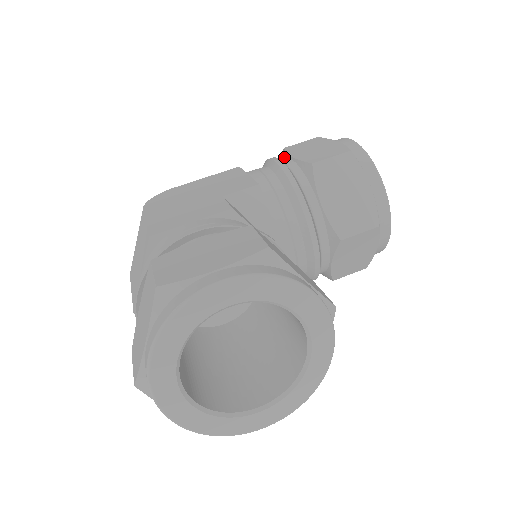
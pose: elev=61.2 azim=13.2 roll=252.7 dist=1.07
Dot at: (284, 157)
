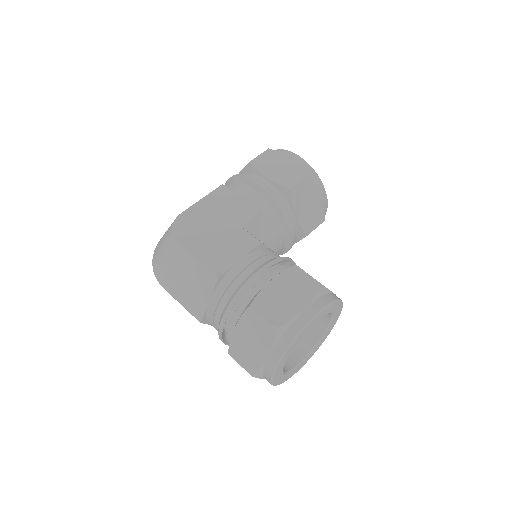
Dot at: (254, 172)
